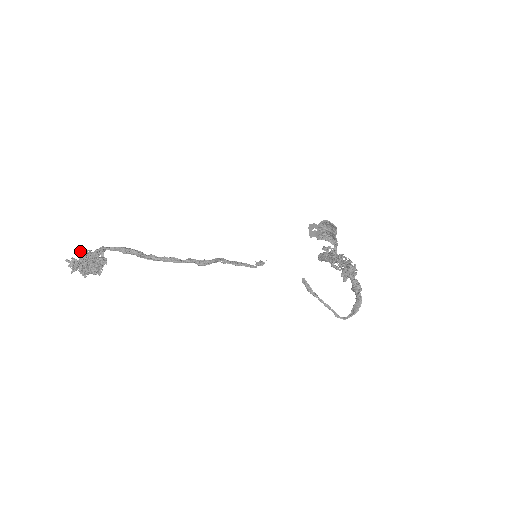
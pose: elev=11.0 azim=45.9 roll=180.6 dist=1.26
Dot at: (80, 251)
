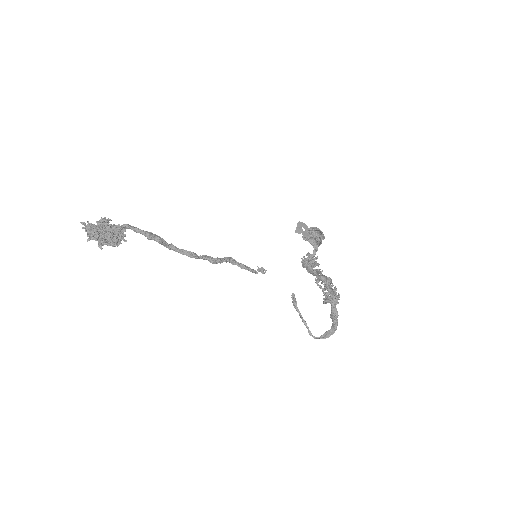
Dot at: (101, 219)
